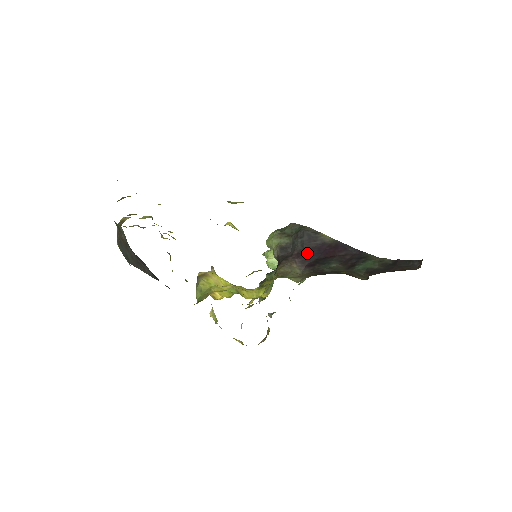
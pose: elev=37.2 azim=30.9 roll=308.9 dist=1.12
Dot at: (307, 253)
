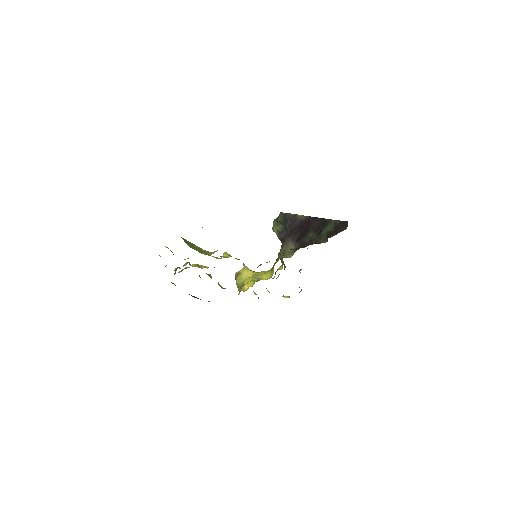
Dot at: (294, 232)
